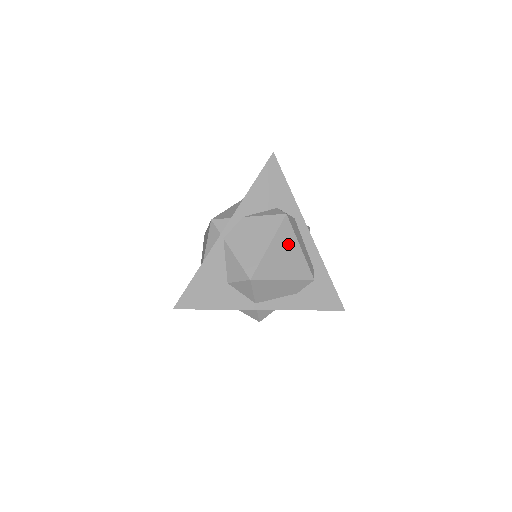
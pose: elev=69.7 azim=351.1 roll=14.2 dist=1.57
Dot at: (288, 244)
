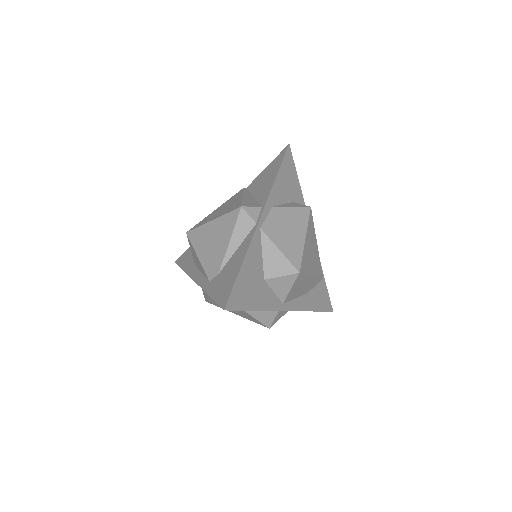
Dot at: (312, 238)
